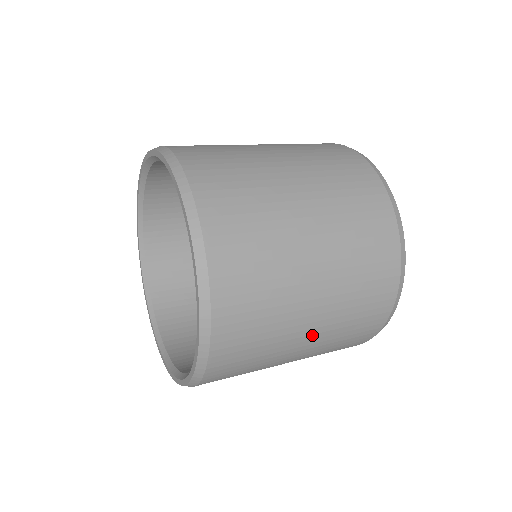
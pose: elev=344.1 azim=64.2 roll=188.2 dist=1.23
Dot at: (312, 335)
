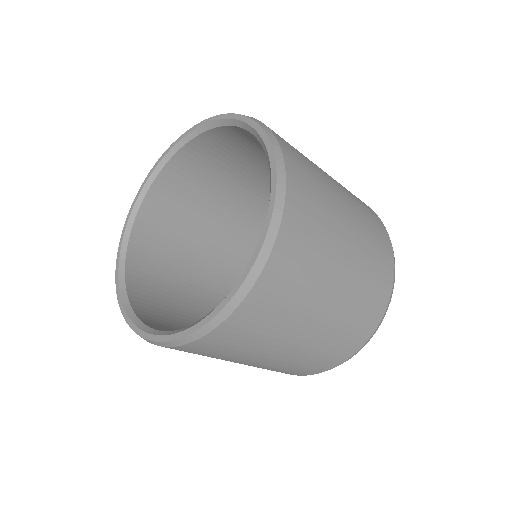
Dot at: (346, 202)
